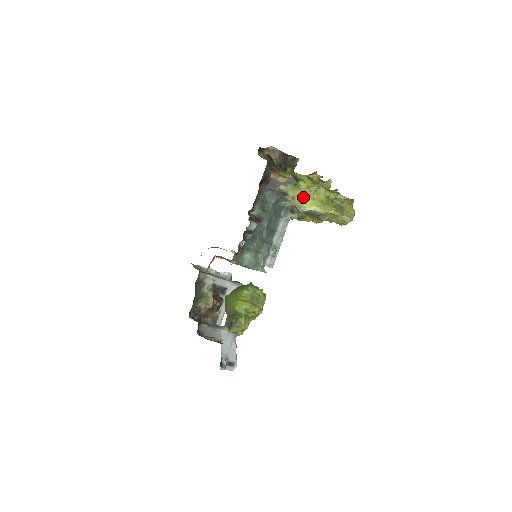
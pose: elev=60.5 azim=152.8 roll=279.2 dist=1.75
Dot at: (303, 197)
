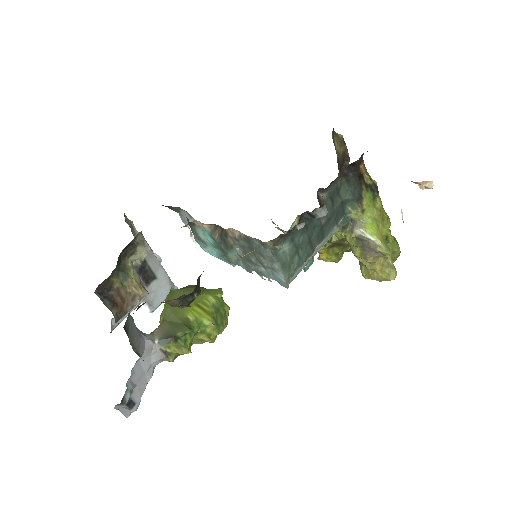
Dot at: (371, 217)
